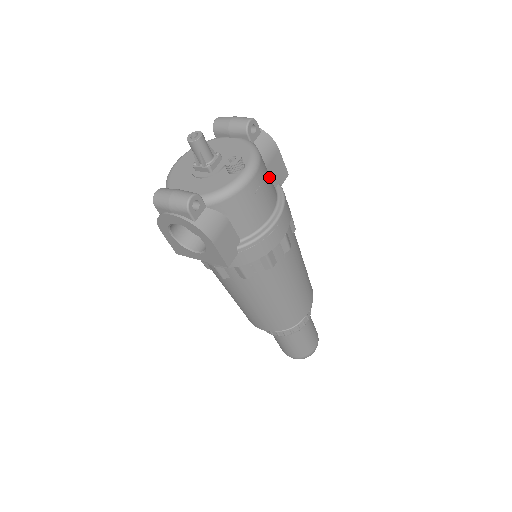
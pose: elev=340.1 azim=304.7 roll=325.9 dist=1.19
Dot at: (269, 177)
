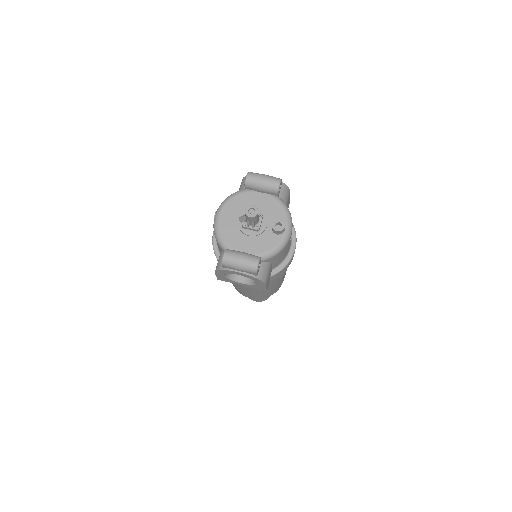
Dot at: occluded
